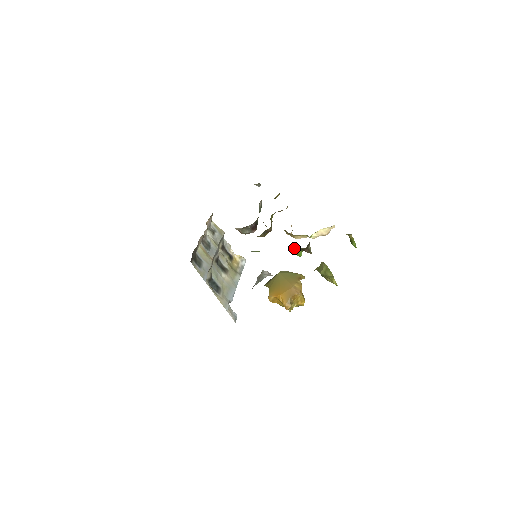
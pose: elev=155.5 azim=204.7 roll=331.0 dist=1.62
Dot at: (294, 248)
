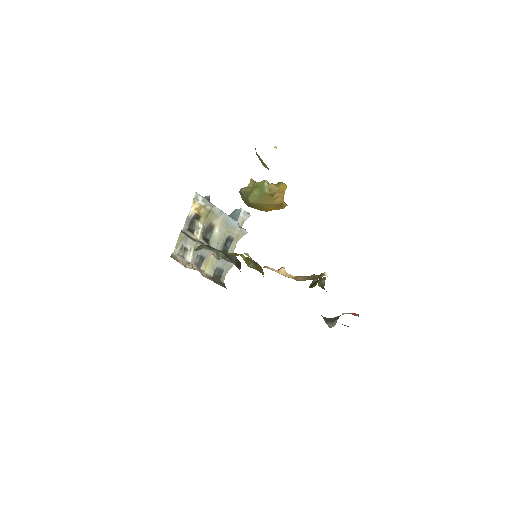
Dot at: occluded
